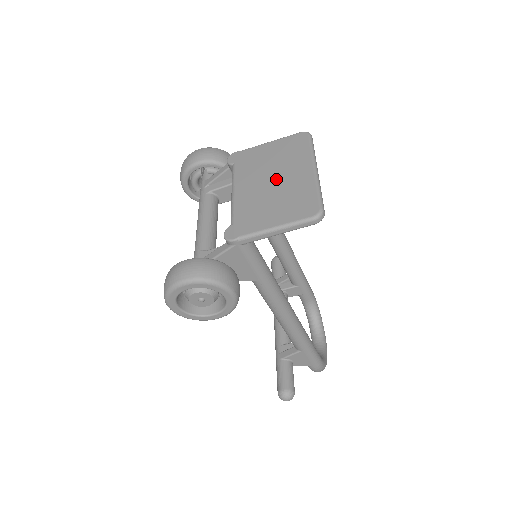
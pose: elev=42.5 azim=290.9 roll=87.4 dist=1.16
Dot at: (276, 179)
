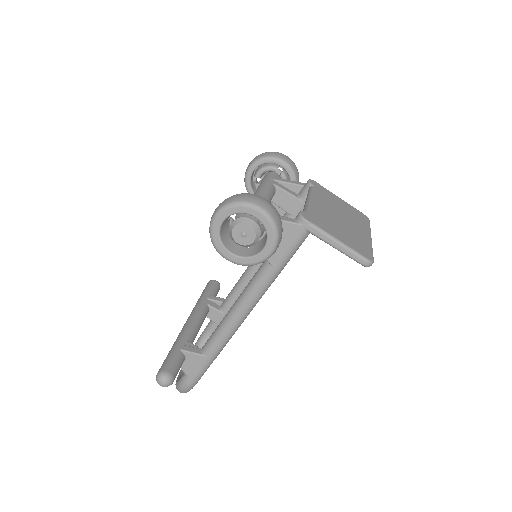
Dot at: (344, 220)
